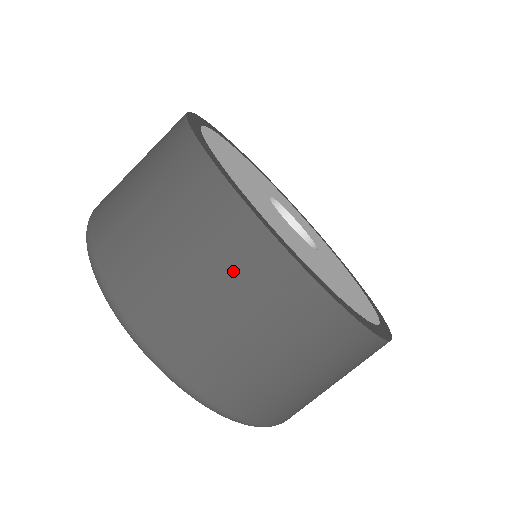
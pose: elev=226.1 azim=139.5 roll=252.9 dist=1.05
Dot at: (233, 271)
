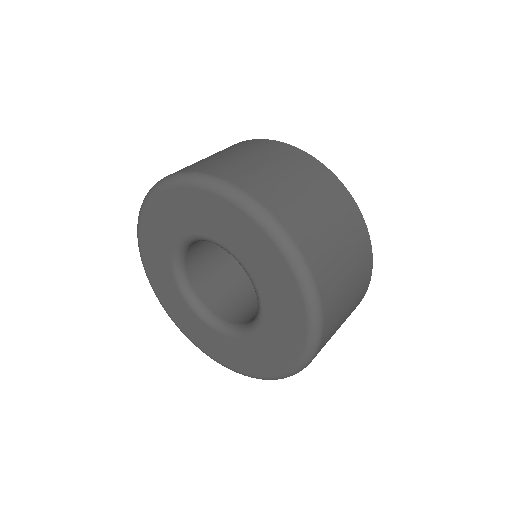
Dot at: (359, 267)
